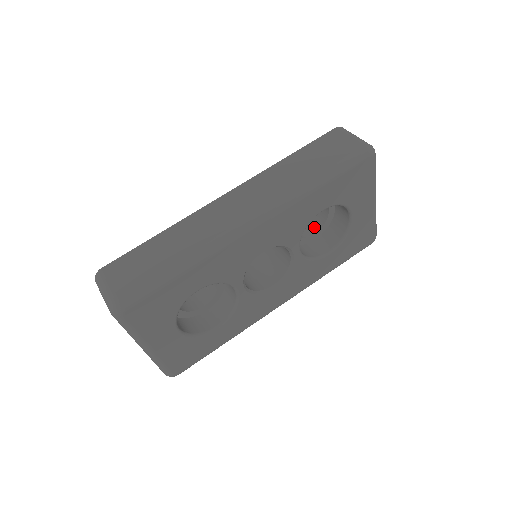
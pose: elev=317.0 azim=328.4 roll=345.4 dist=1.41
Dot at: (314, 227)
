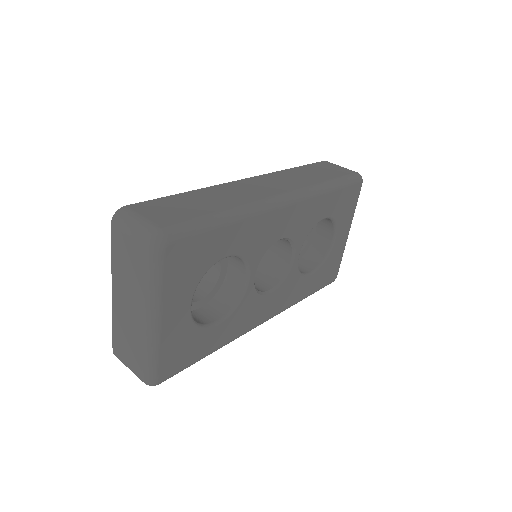
Dot at: occluded
